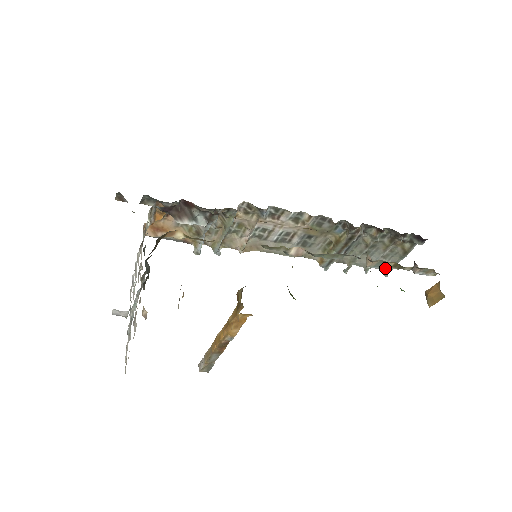
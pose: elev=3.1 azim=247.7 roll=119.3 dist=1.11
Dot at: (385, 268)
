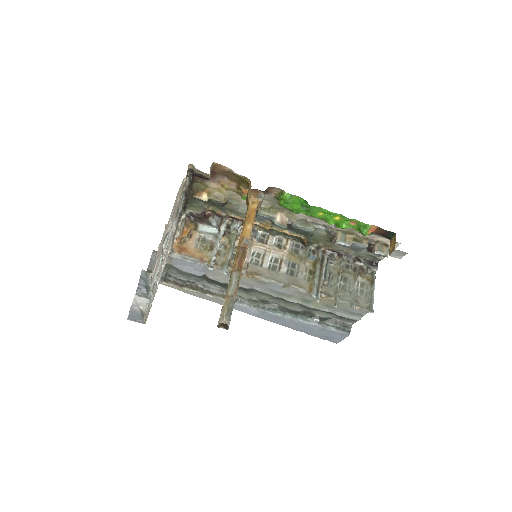
Dot at: (349, 243)
